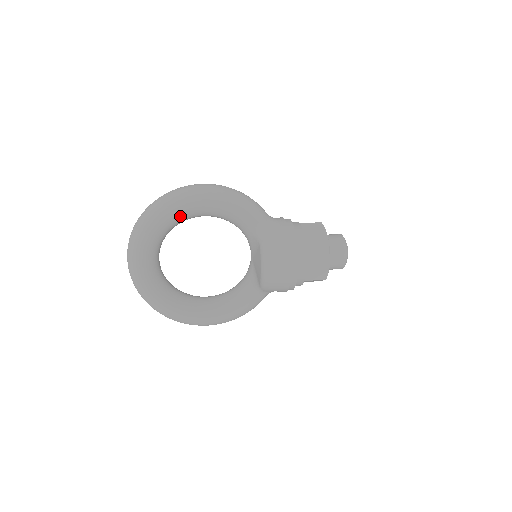
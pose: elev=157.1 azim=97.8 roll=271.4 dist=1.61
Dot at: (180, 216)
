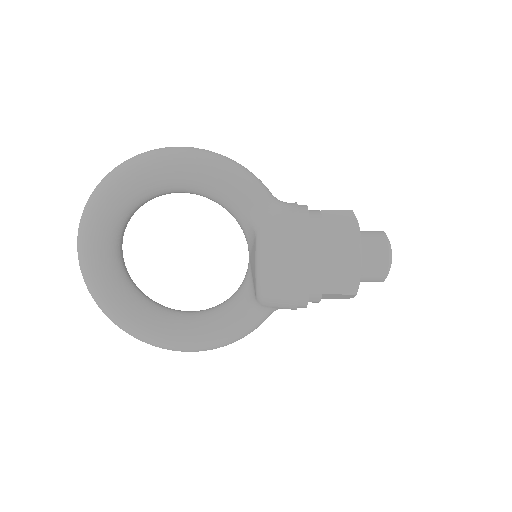
Dot at: (144, 189)
